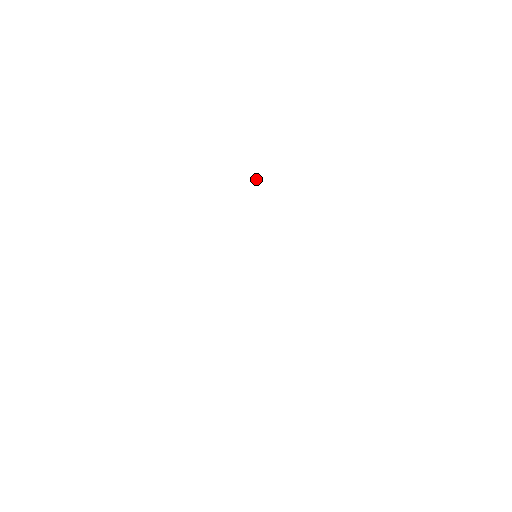
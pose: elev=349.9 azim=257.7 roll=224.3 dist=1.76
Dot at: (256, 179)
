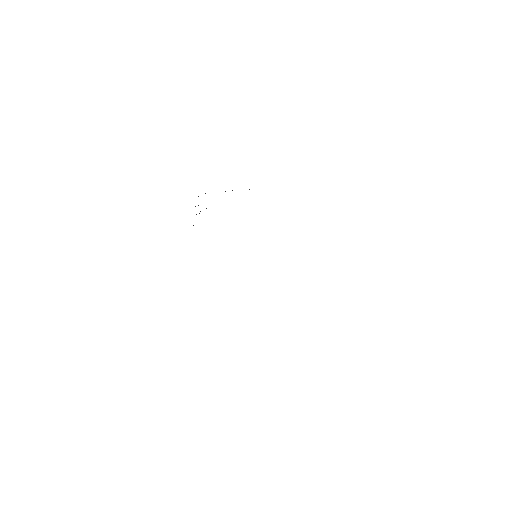
Dot at: occluded
